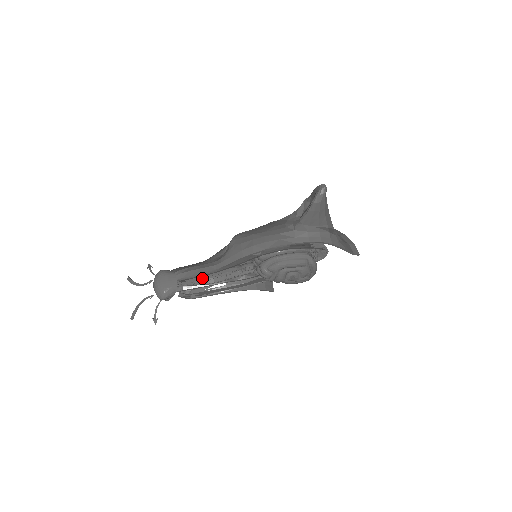
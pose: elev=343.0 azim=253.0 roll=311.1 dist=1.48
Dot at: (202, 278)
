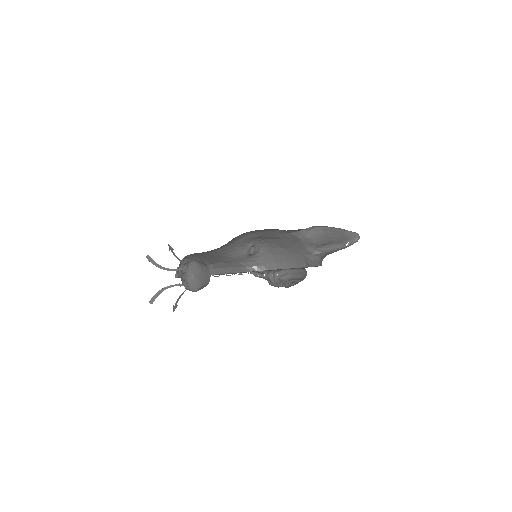
Dot at: occluded
